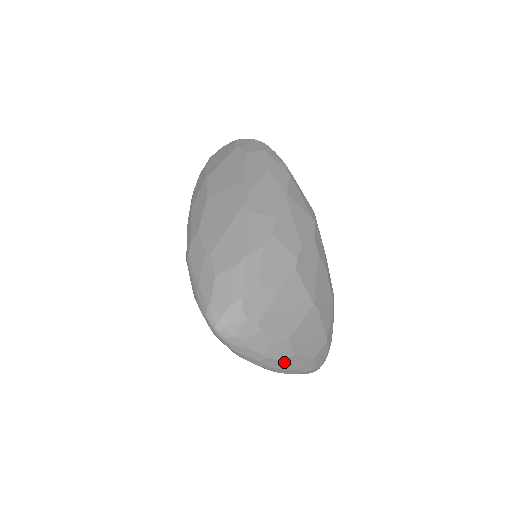
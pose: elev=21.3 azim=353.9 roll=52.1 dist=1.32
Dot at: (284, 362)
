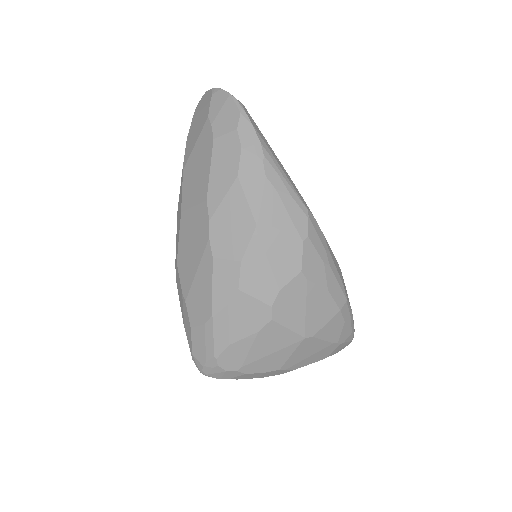
Dot at: occluded
